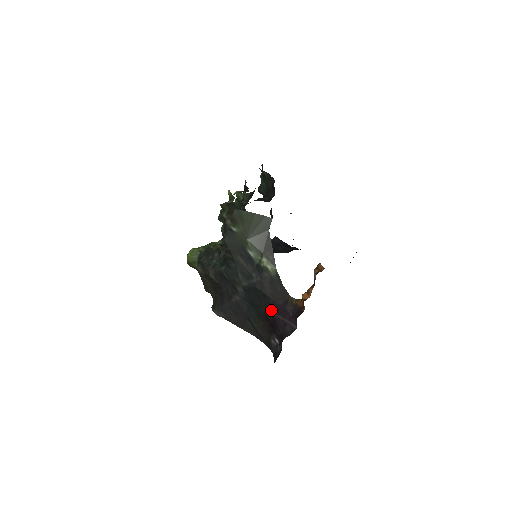
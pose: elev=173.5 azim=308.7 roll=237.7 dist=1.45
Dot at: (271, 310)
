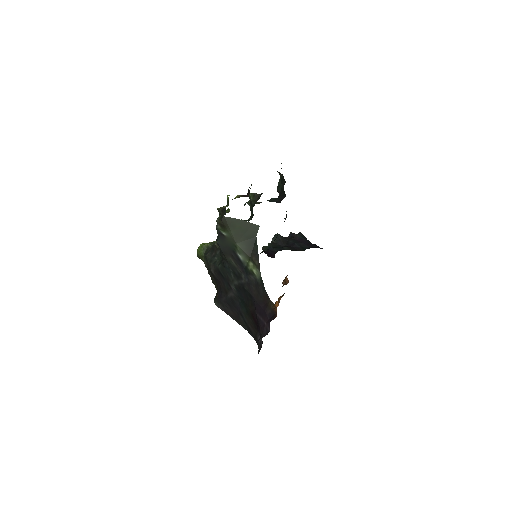
Dot at: (255, 310)
